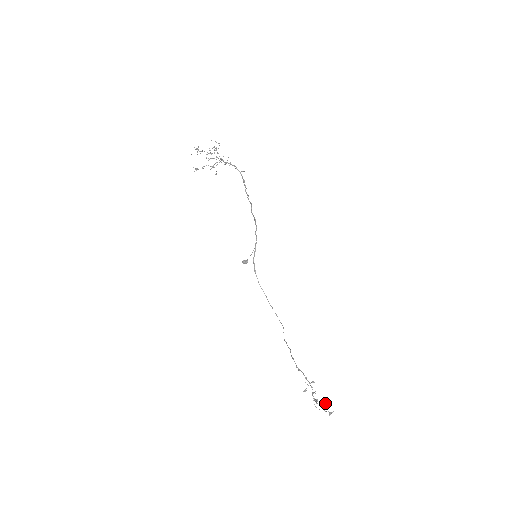
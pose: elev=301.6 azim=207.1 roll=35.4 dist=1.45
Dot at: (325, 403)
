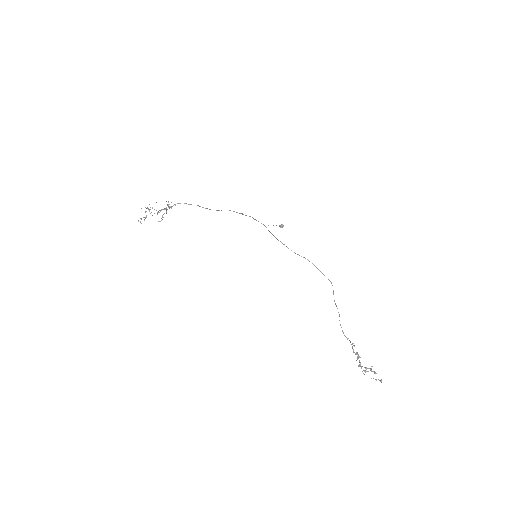
Dot at: occluded
